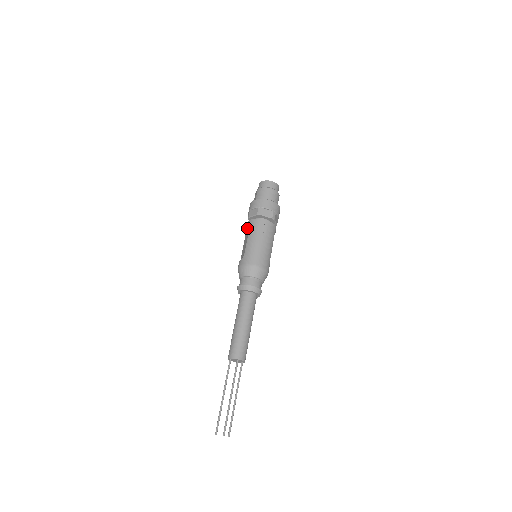
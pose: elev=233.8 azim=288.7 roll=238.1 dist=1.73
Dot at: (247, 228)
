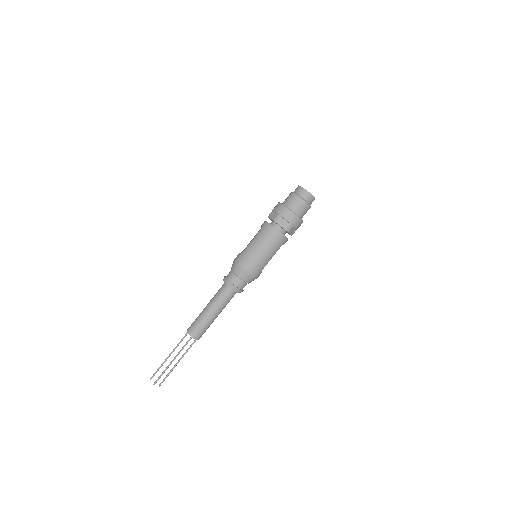
Dot at: (261, 226)
